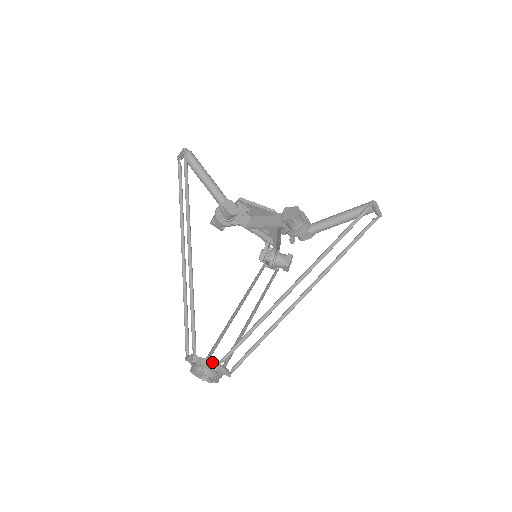
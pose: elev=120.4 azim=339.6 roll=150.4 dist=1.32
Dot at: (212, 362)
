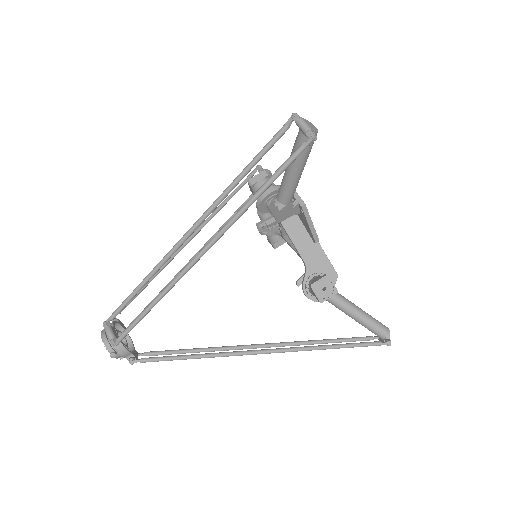
Dot at: (129, 353)
